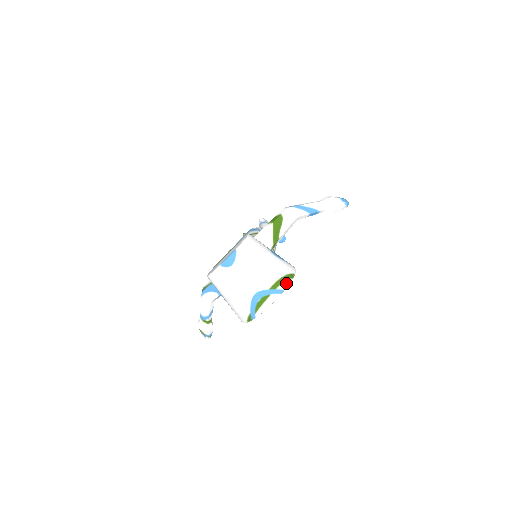
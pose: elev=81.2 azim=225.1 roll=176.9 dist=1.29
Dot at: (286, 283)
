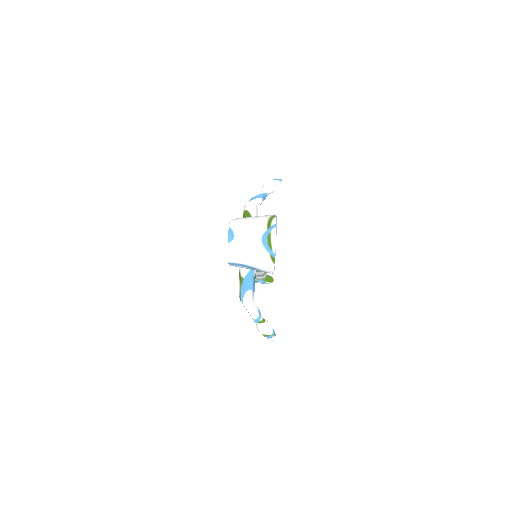
Dot at: (274, 220)
